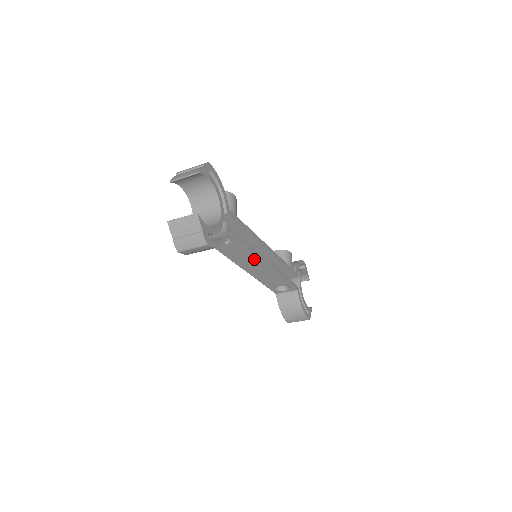
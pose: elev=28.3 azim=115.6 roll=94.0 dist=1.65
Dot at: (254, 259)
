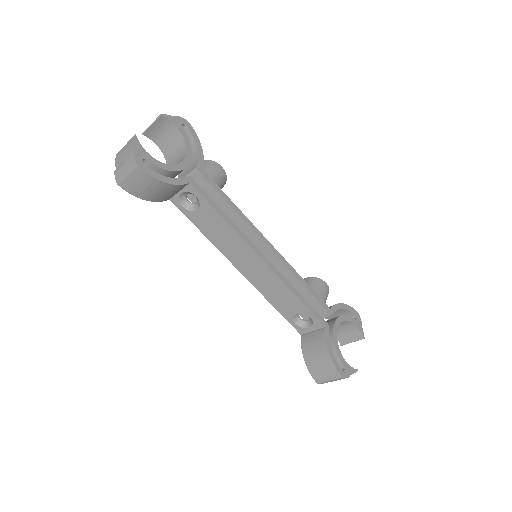
Dot at: (240, 245)
